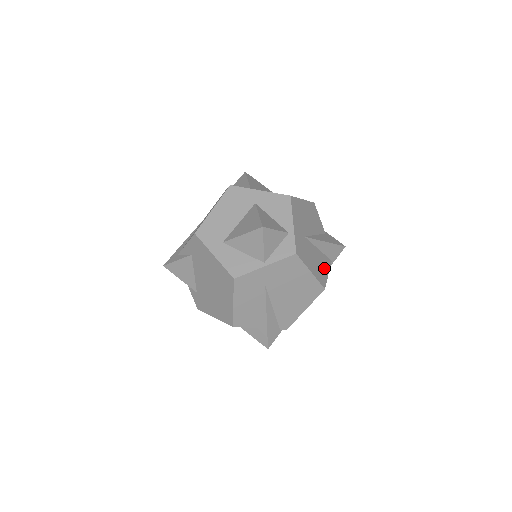
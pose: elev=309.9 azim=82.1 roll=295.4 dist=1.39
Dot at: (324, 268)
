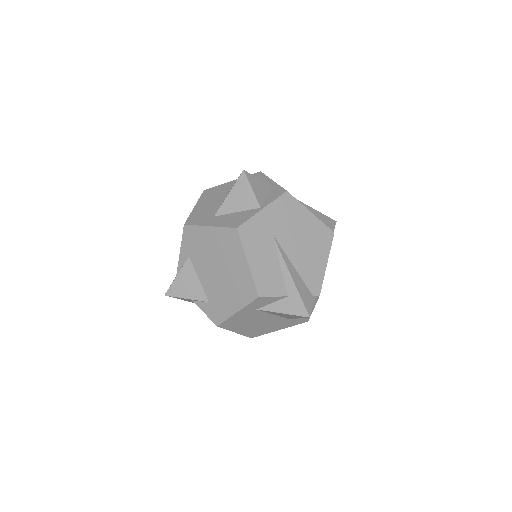
Dot at: occluded
